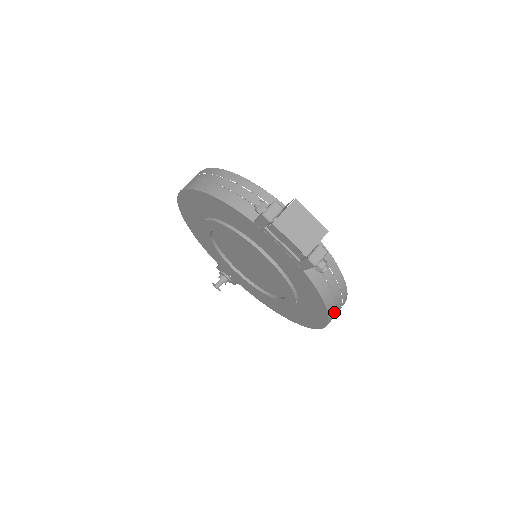
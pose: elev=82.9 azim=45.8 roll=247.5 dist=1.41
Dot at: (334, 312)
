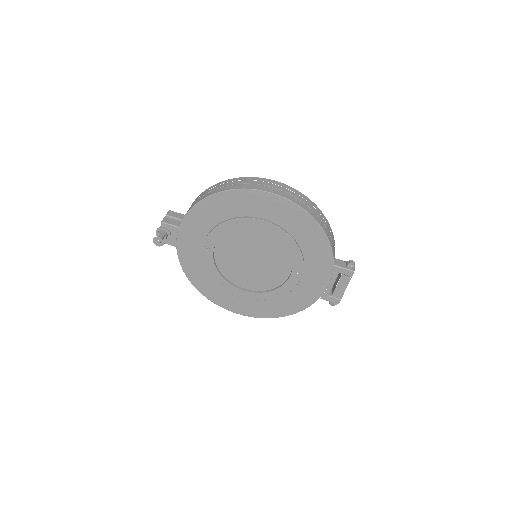
Dot at: occluded
